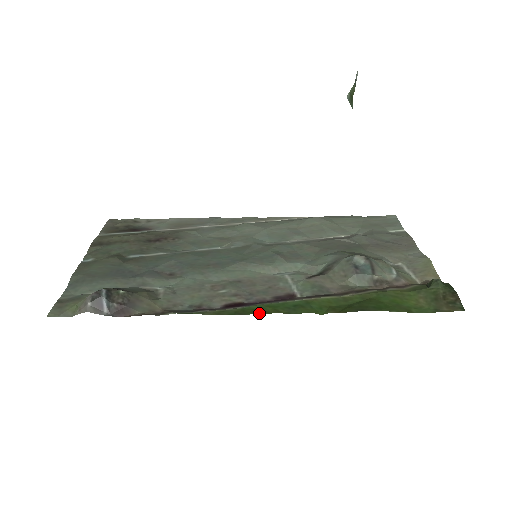
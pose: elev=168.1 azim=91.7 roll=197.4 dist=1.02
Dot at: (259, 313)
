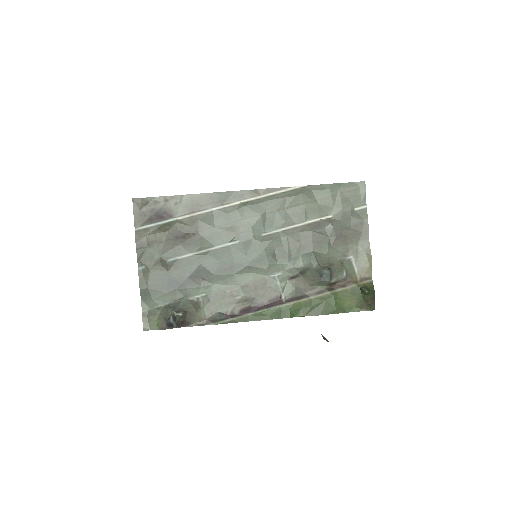
Dot at: occluded
